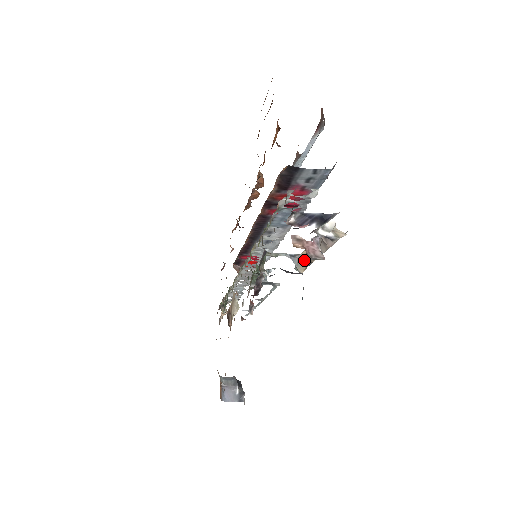
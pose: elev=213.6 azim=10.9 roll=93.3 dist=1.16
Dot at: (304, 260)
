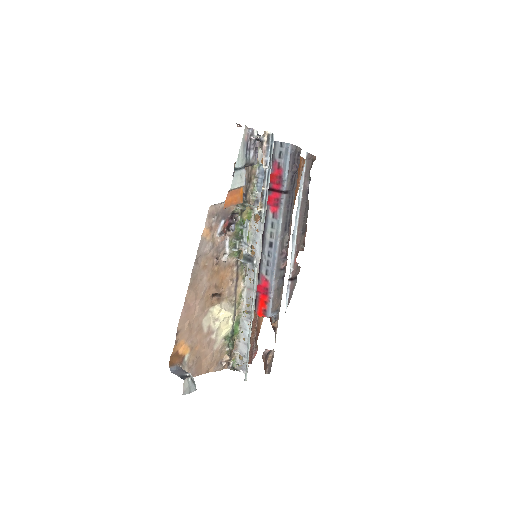
Dot at: (261, 198)
